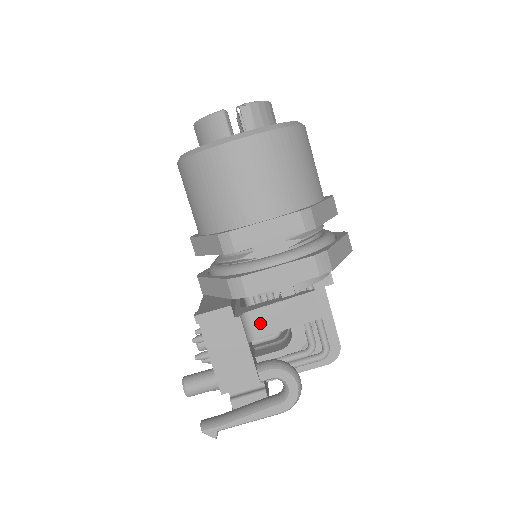
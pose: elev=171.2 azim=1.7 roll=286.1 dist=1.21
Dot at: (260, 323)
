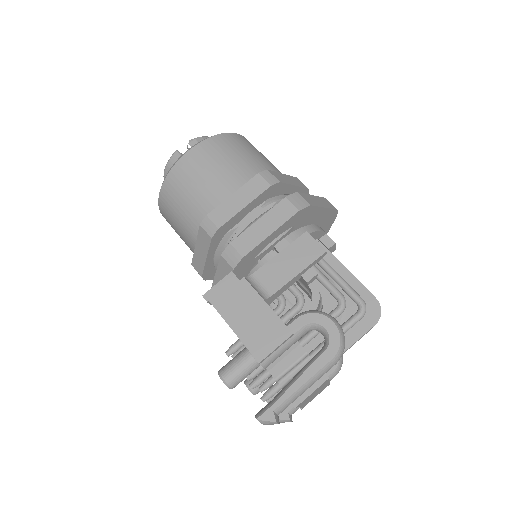
Dot at: (268, 280)
